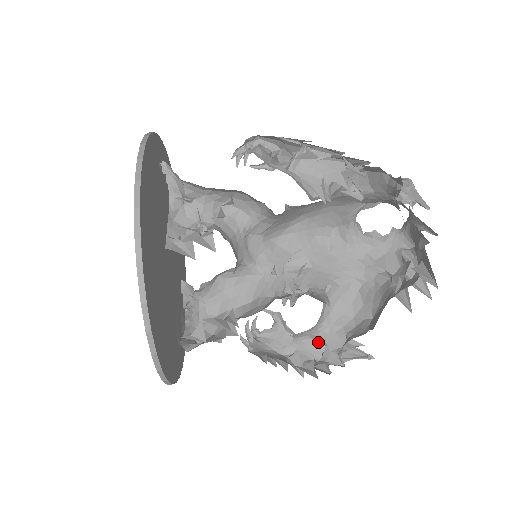
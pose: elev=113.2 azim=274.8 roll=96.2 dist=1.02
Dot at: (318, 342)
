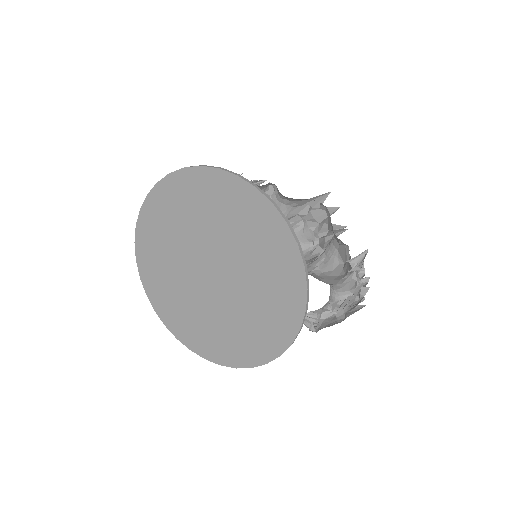
Dot at: (345, 300)
